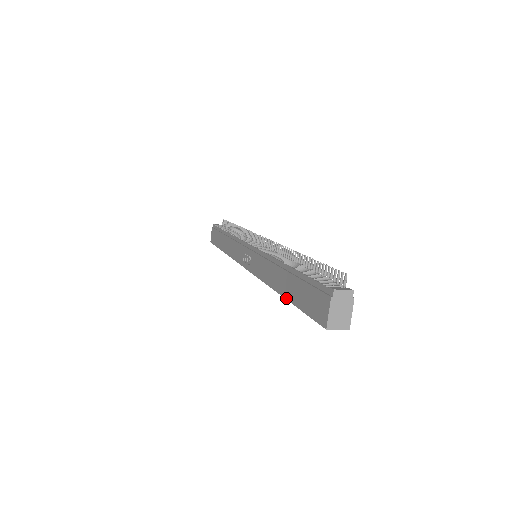
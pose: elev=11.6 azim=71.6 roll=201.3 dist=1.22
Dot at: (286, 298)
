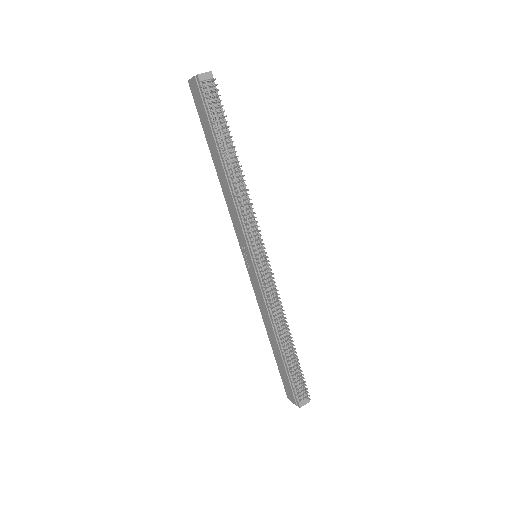
Dot at: (272, 349)
